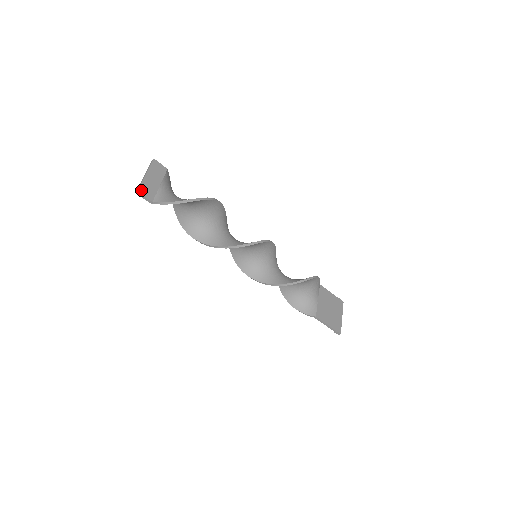
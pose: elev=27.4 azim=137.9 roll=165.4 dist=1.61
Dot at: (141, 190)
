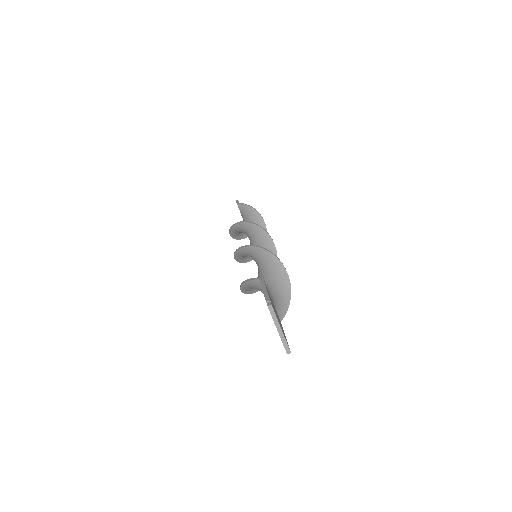
Dot at: occluded
